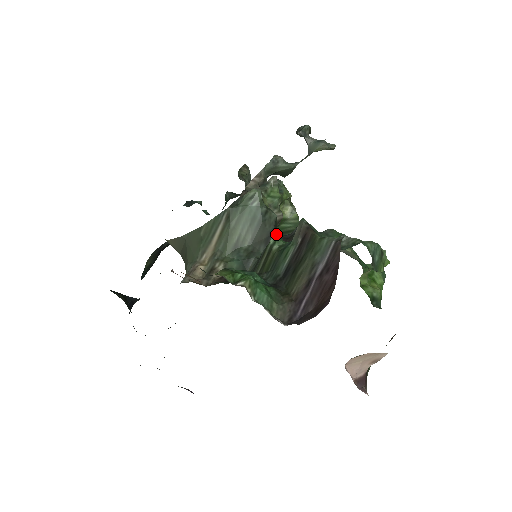
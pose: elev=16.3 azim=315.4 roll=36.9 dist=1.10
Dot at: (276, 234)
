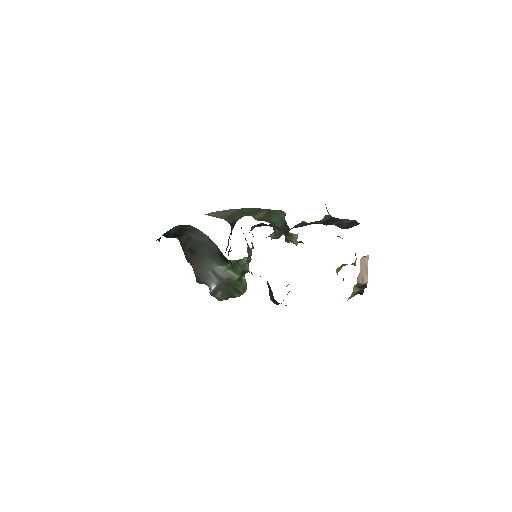
Dot at: occluded
